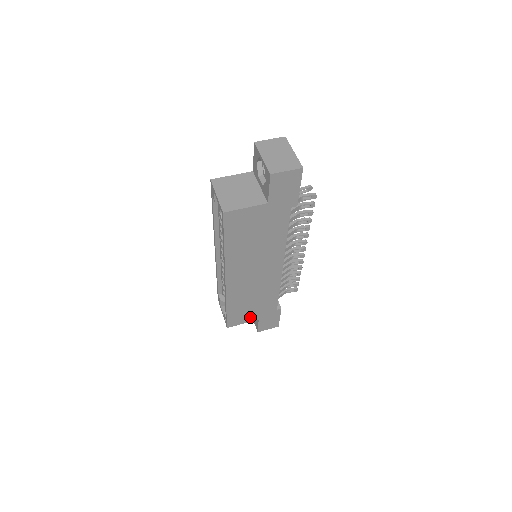
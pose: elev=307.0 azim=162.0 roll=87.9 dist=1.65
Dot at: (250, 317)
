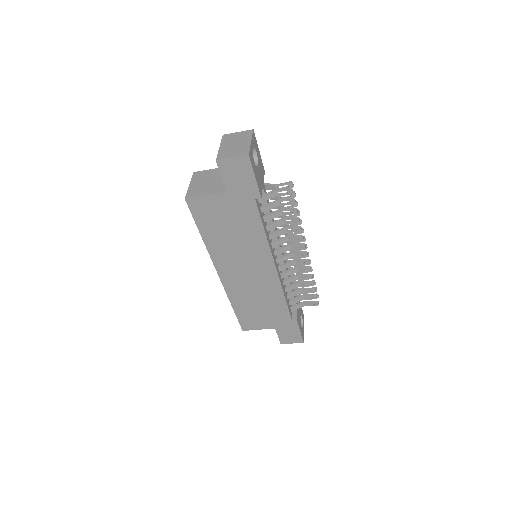
Dot at: (264, 323)
